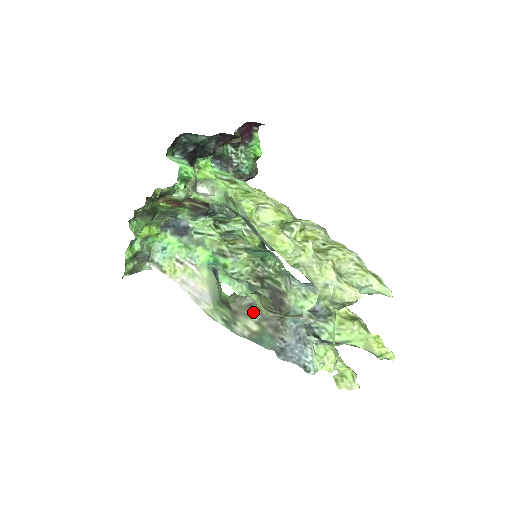
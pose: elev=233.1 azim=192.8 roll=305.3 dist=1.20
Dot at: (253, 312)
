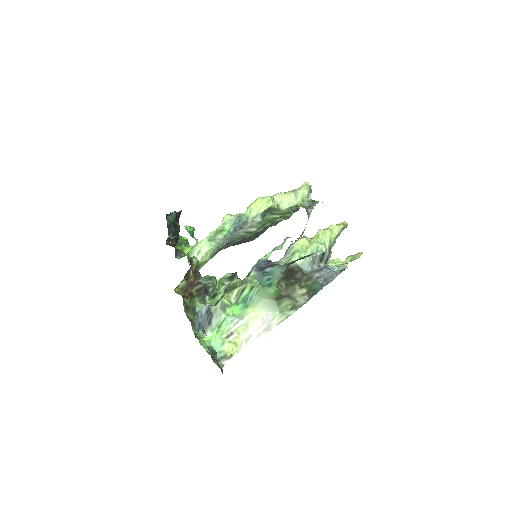
Dot at: (292, 286)
